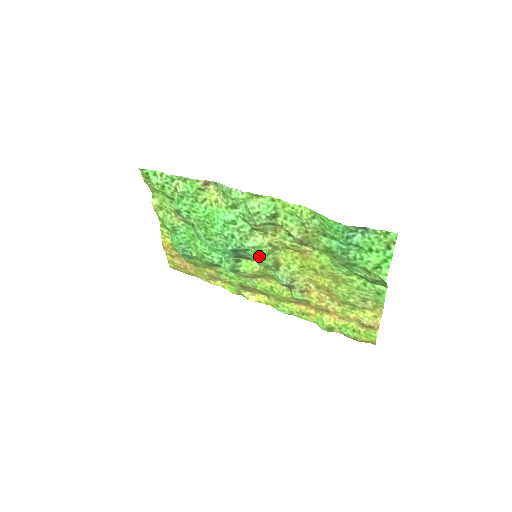
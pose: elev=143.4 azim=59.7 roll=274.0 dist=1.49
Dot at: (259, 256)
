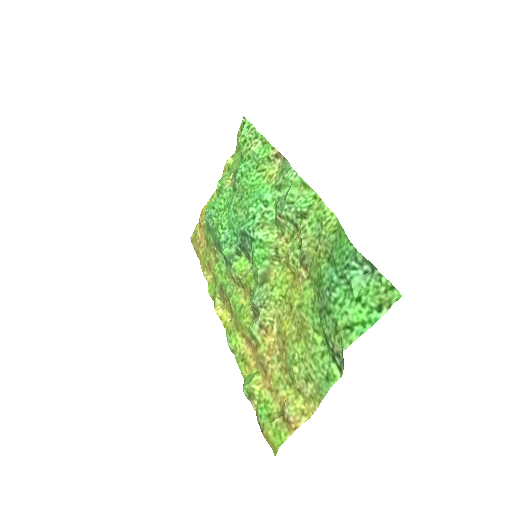
Dot at: (258, 254)
